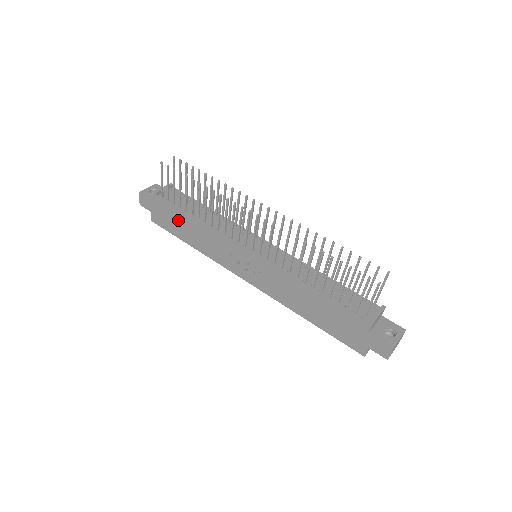
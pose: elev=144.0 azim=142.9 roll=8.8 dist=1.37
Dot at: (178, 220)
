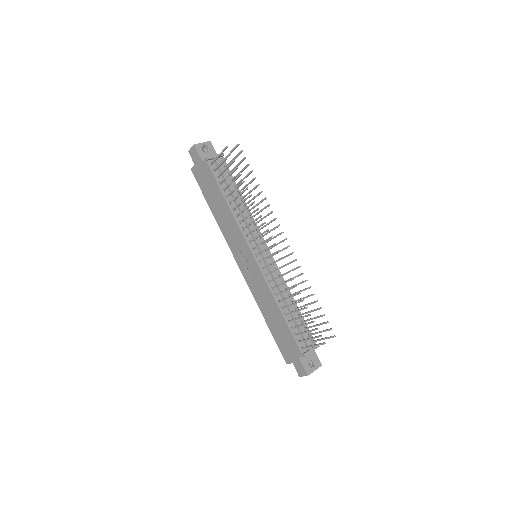
Dot at: (213, 190)
